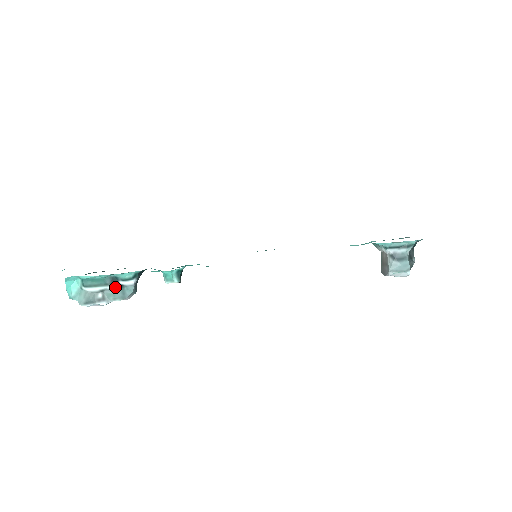
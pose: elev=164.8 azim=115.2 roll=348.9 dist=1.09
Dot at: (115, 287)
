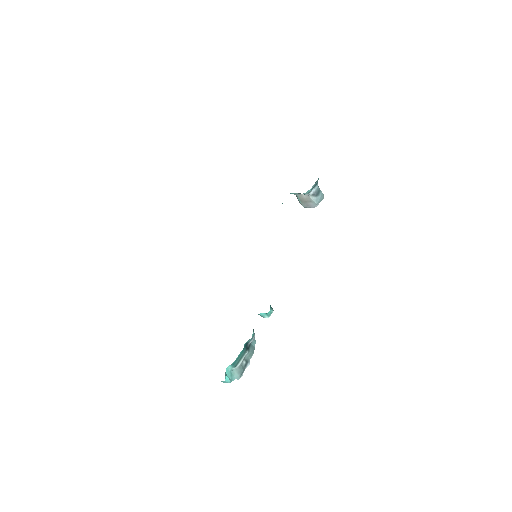
Dot at: (248, 349)
